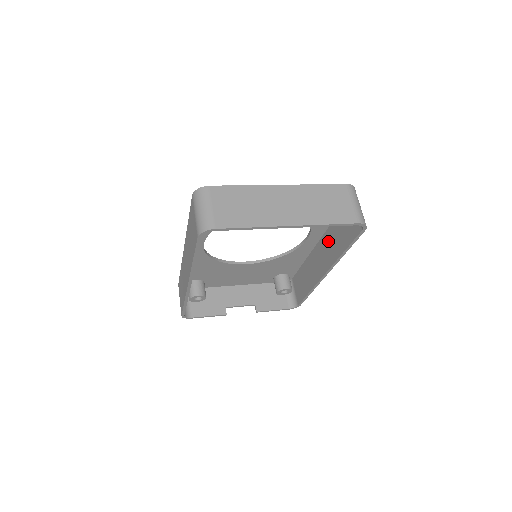
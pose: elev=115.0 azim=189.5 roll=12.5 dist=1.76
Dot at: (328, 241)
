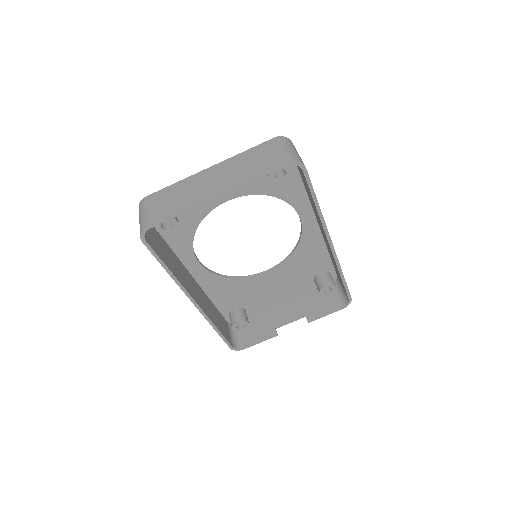
Dot at: occluded
